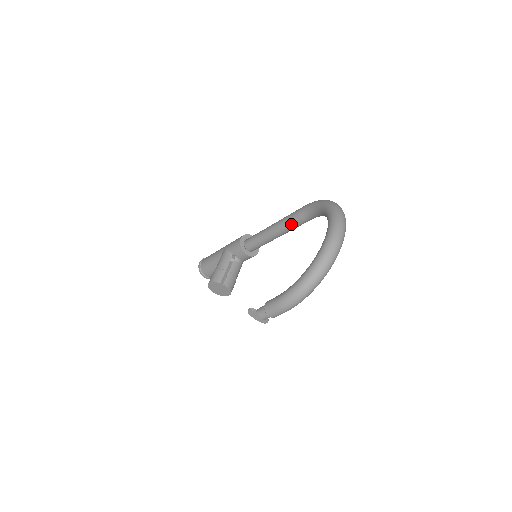
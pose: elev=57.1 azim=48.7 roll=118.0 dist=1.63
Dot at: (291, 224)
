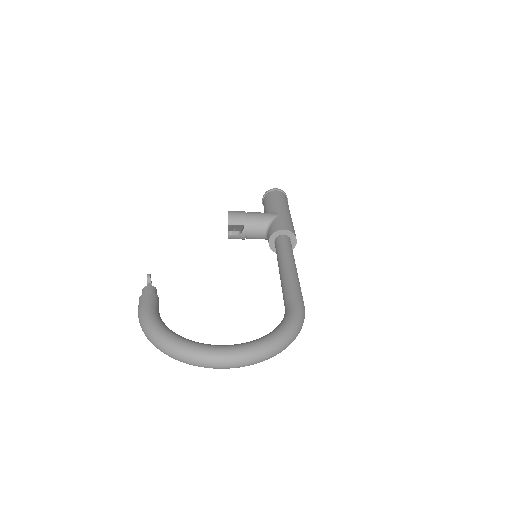
Dot at: (283, 289)
